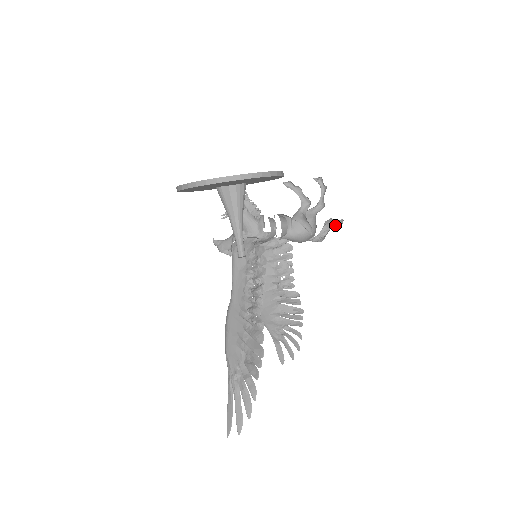
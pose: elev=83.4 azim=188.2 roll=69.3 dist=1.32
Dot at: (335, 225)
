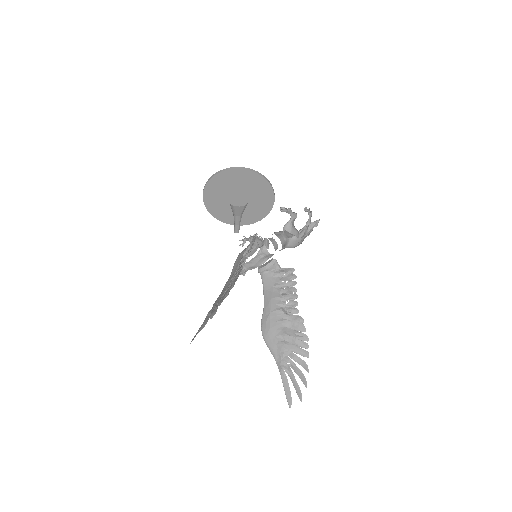
Dot at: (315, 225)
